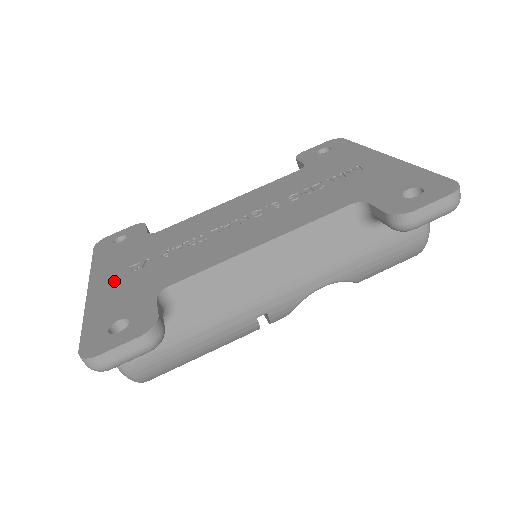
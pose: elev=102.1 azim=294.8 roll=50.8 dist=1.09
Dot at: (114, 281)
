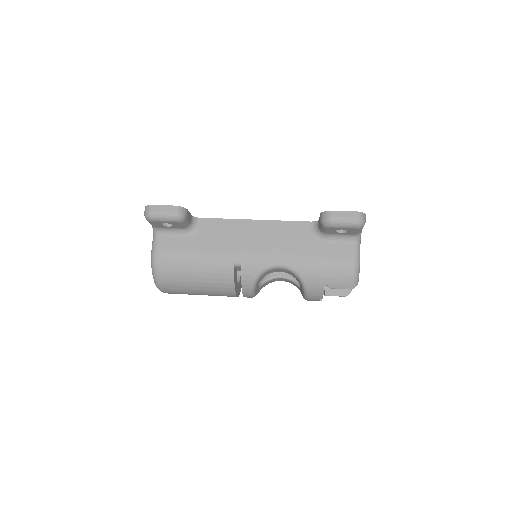
Dot at: occluded
